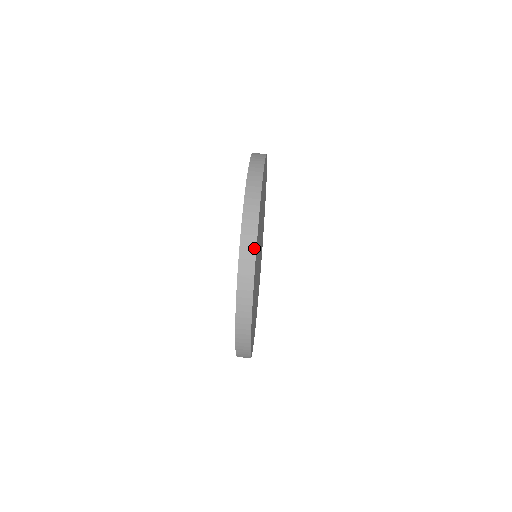
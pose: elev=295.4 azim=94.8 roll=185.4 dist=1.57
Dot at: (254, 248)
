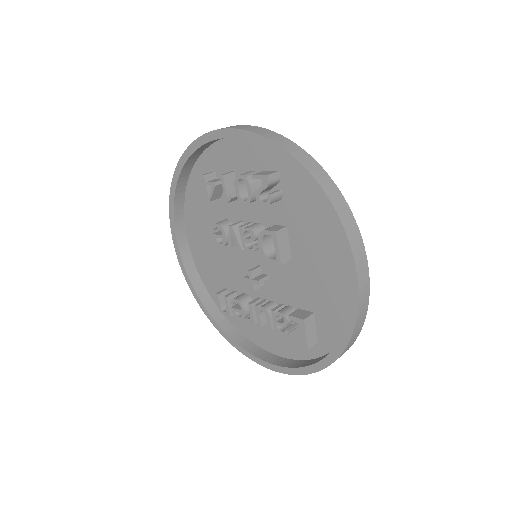
Dot at: (263, 129)
